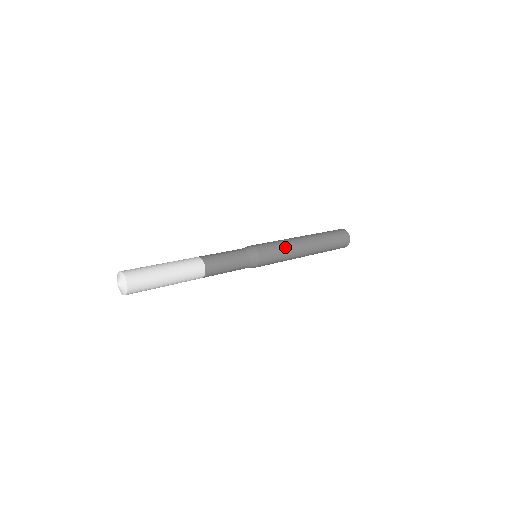
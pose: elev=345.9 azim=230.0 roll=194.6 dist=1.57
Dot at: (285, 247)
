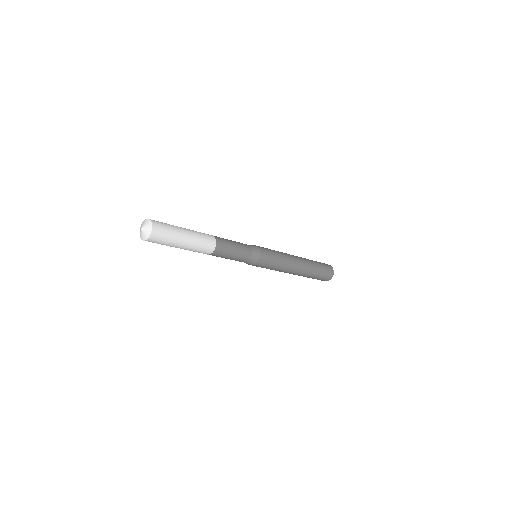
Dot at: (282, 258)
